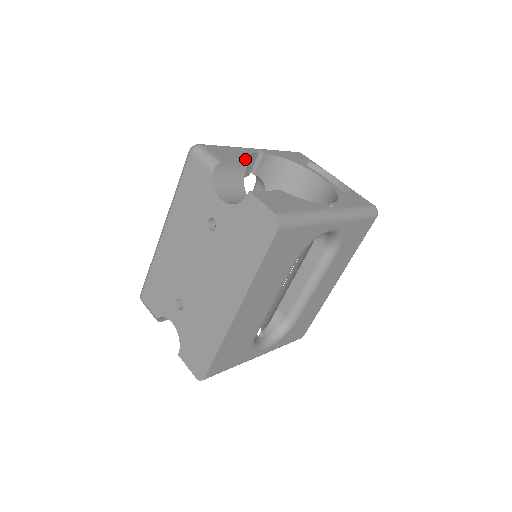
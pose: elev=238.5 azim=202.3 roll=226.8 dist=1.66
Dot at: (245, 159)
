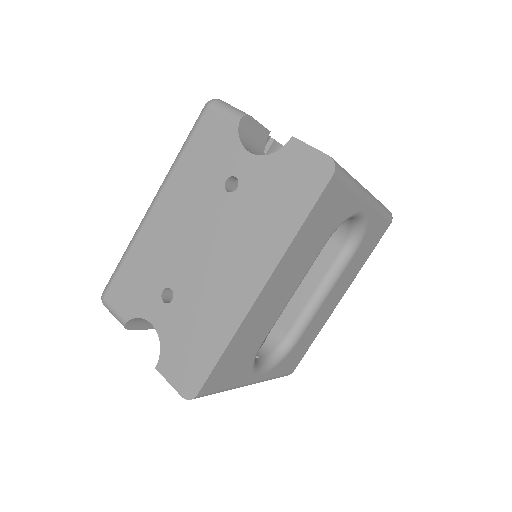
Dot at: occluded
